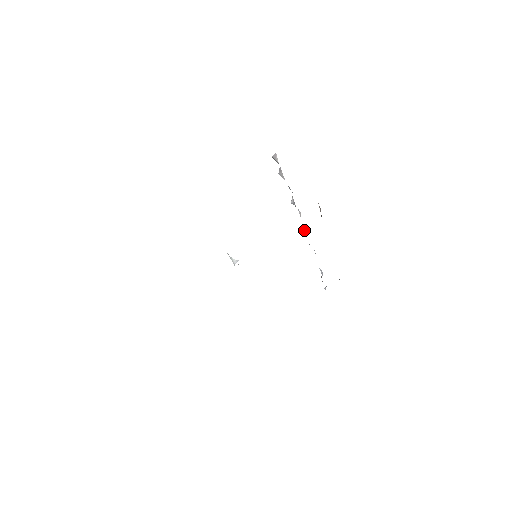
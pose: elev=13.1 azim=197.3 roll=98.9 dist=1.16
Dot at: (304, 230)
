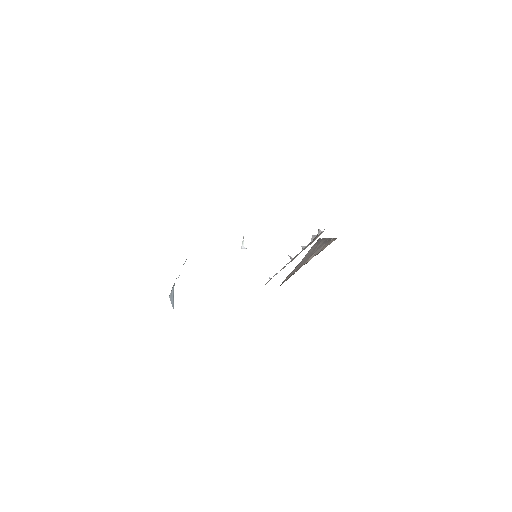
Dot at: occluded
